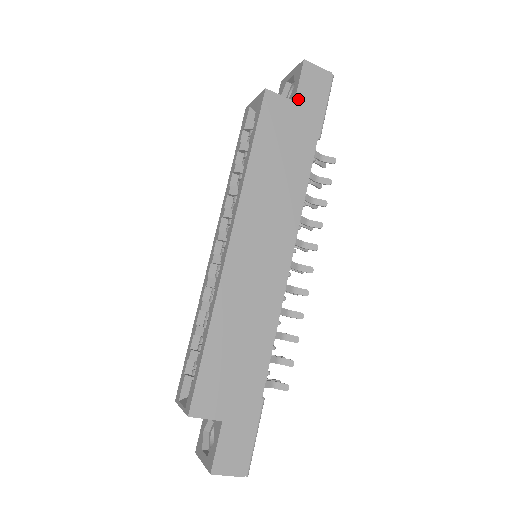
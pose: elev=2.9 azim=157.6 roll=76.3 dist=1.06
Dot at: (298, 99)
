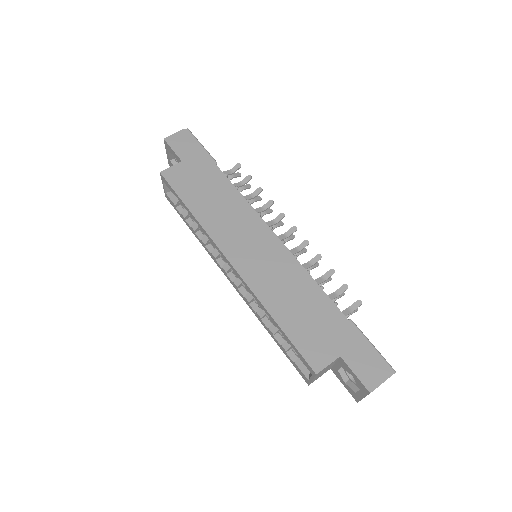
Dot at: (182, 158)
